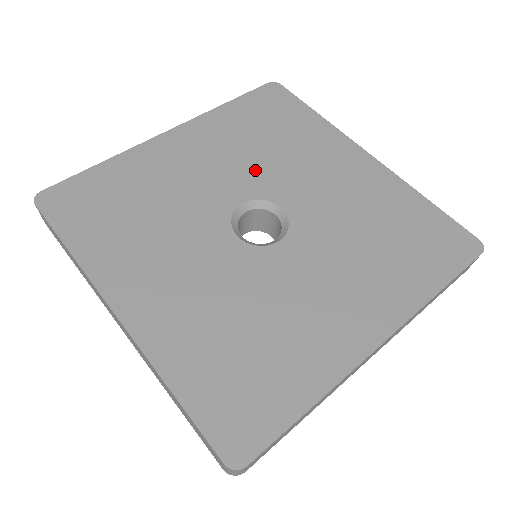
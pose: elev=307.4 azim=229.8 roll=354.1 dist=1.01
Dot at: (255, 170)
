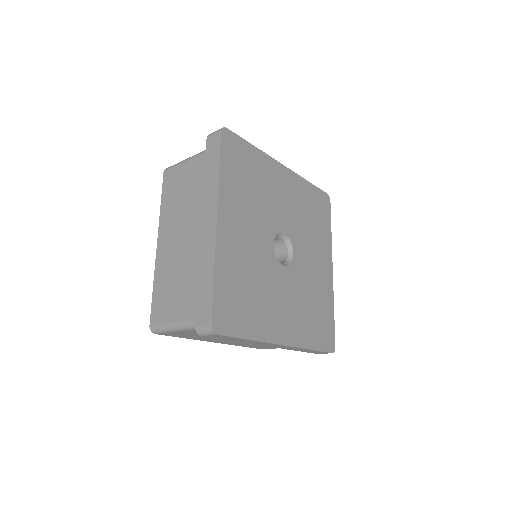
Dot at: (263, 217)
